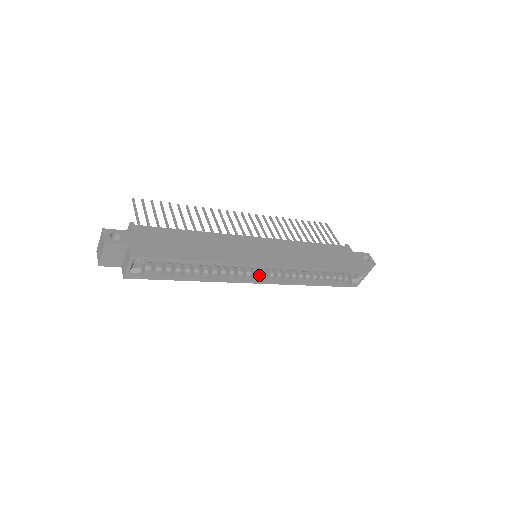
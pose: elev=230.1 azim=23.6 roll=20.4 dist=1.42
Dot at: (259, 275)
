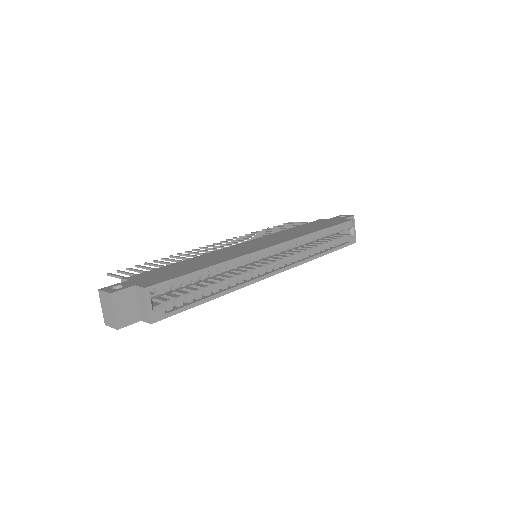
Dot at: (272, 268)
